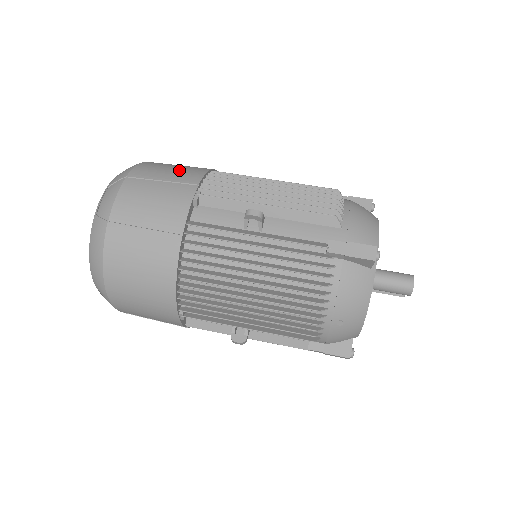
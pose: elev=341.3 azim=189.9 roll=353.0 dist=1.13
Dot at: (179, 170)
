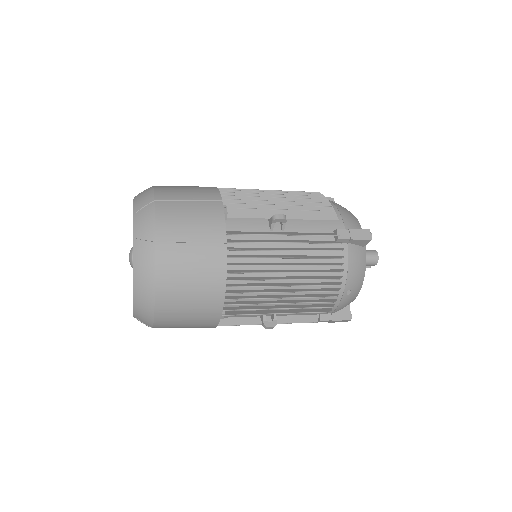
Dot at: (195, 190)
